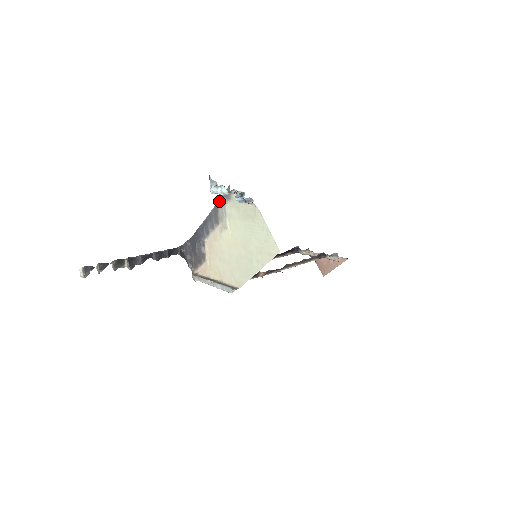
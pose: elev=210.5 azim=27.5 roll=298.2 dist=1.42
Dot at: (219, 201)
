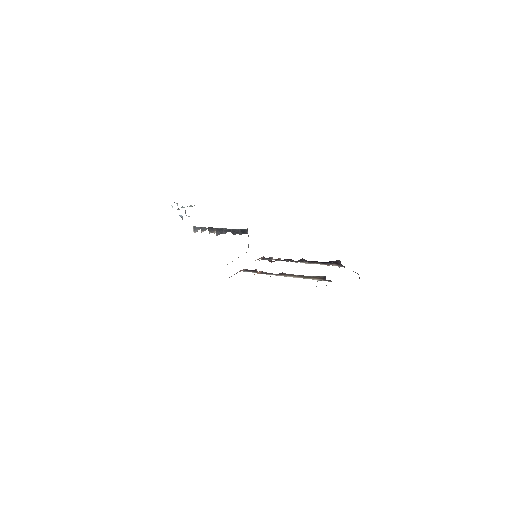
Dot at: occluded
